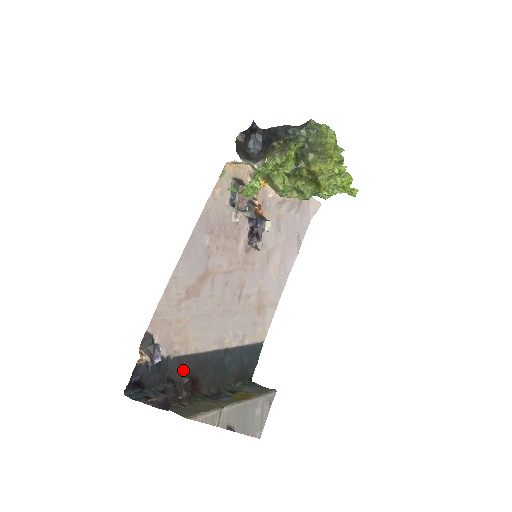
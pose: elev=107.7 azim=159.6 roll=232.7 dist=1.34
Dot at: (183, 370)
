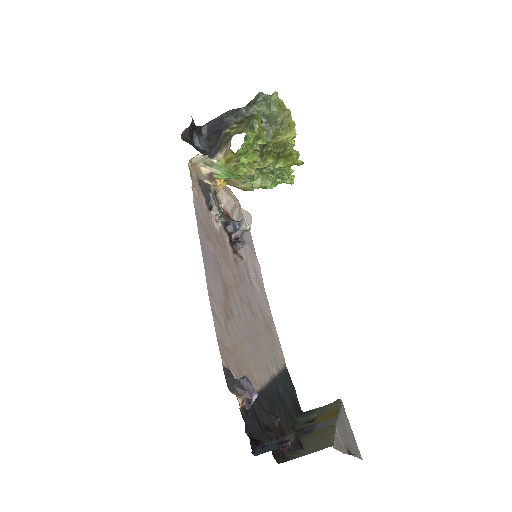
Dot at: (266, 411)
